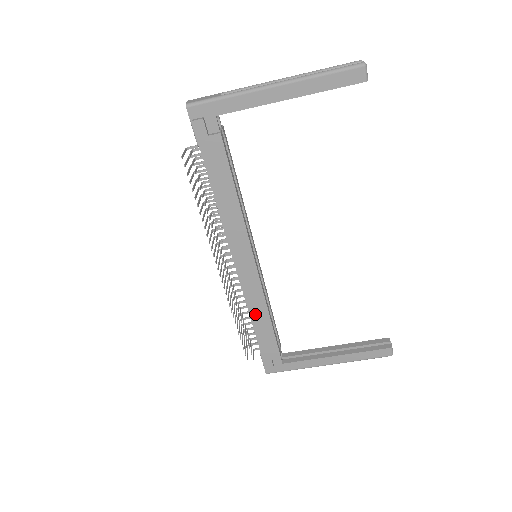
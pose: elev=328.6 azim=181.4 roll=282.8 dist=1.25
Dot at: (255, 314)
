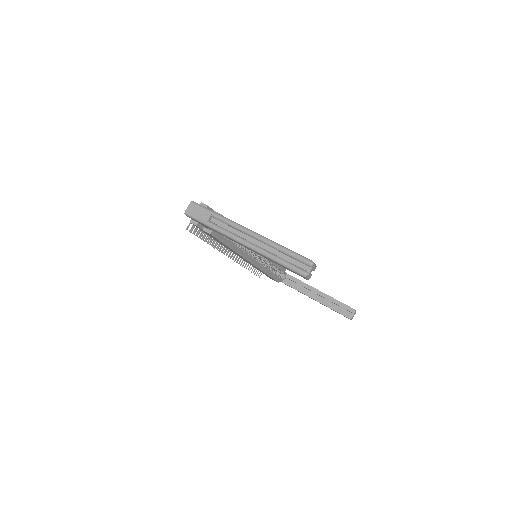
Dot at: occluded
